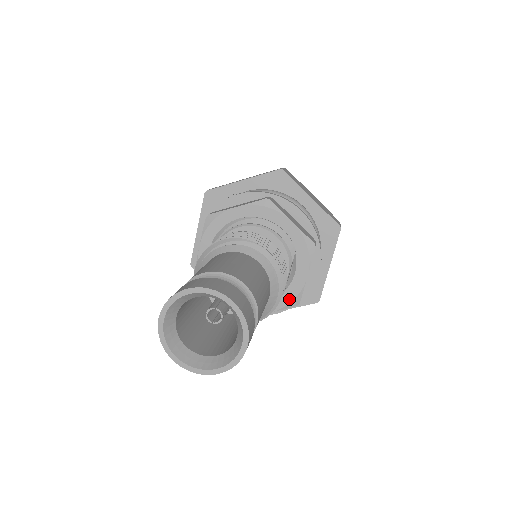
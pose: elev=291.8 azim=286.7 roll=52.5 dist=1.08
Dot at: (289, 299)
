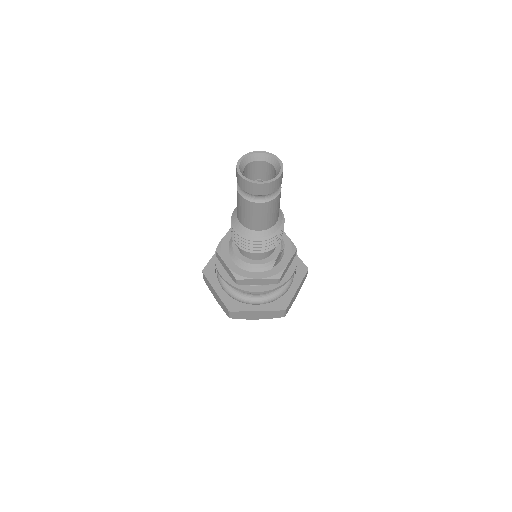
Dot at: (274, 273)
